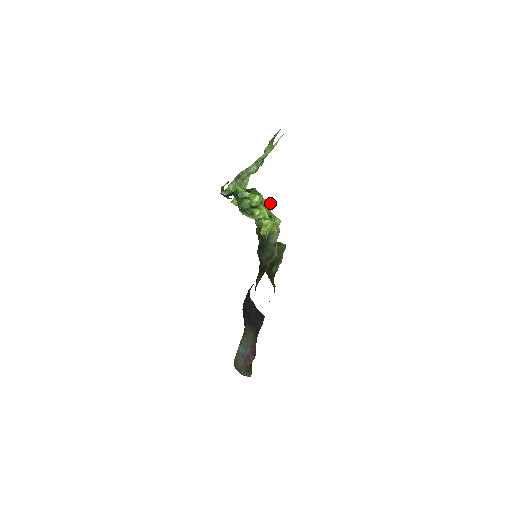
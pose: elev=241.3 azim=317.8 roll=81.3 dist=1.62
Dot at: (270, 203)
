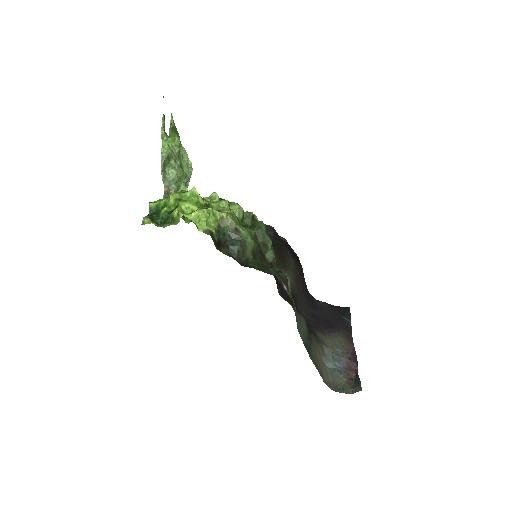
Dot at: (193, 192)
